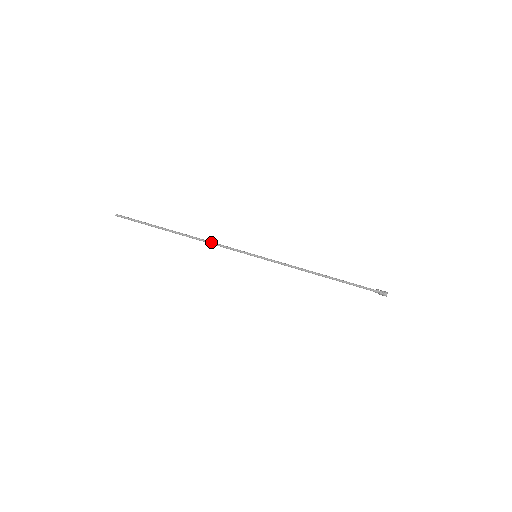
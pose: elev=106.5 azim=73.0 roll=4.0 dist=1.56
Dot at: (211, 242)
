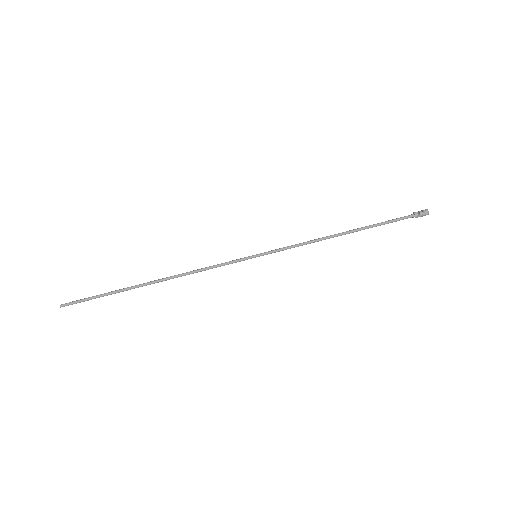
Dot at: occluded
